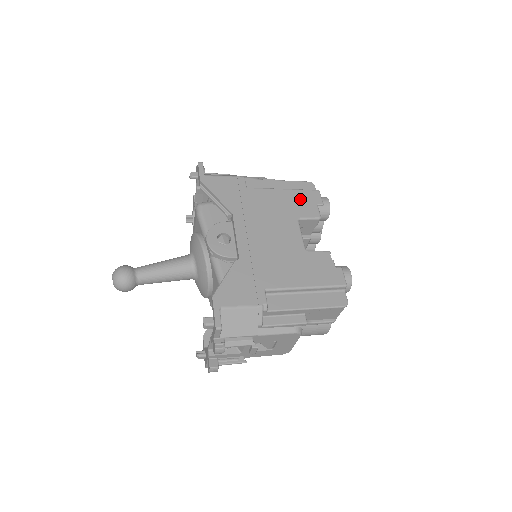
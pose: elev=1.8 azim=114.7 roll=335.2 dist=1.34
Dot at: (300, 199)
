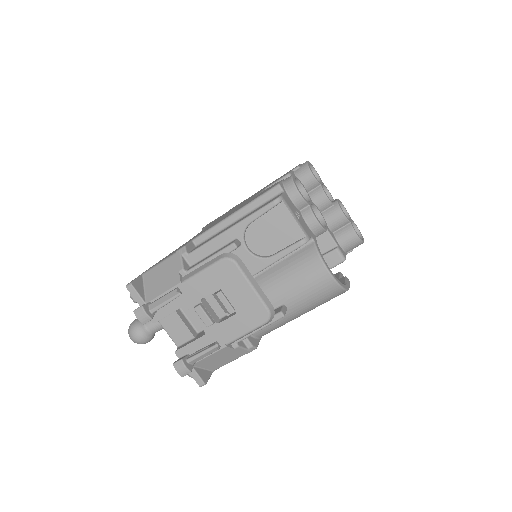
Dot at: occluded
